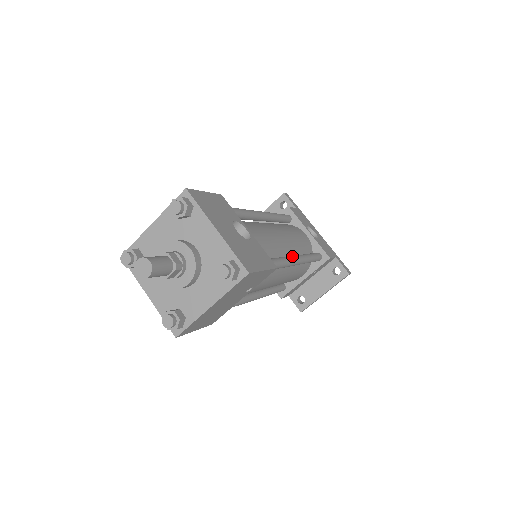
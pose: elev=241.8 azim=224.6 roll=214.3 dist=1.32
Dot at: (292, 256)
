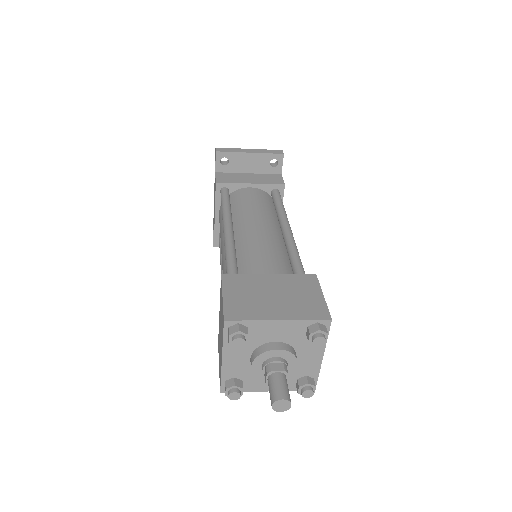
Dot at: occluded
